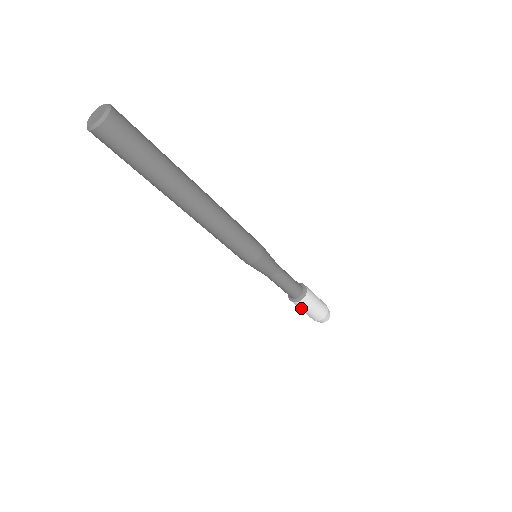
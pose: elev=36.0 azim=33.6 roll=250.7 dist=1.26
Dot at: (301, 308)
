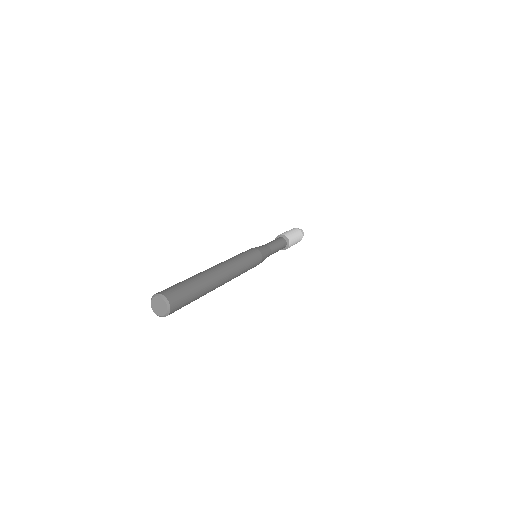
Dot at: occluded
